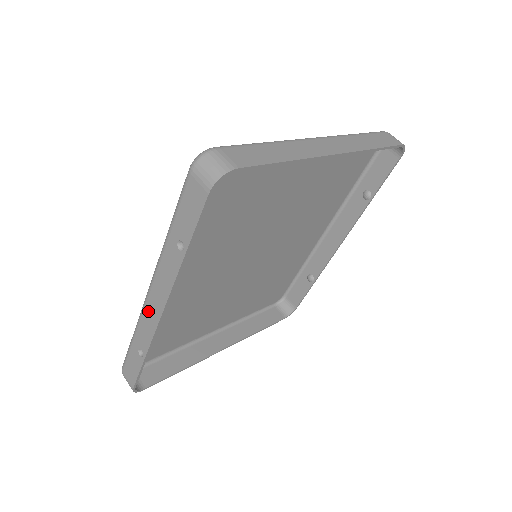
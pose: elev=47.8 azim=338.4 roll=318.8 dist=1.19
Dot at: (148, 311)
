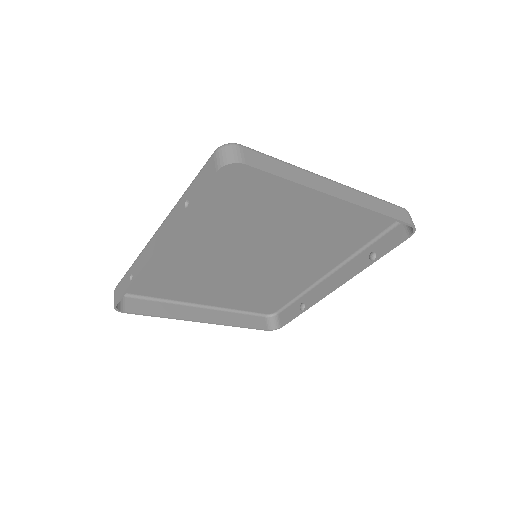
Dot at: (149, 247)
